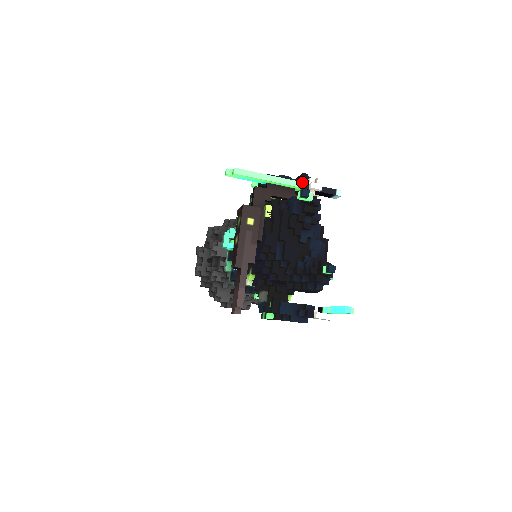
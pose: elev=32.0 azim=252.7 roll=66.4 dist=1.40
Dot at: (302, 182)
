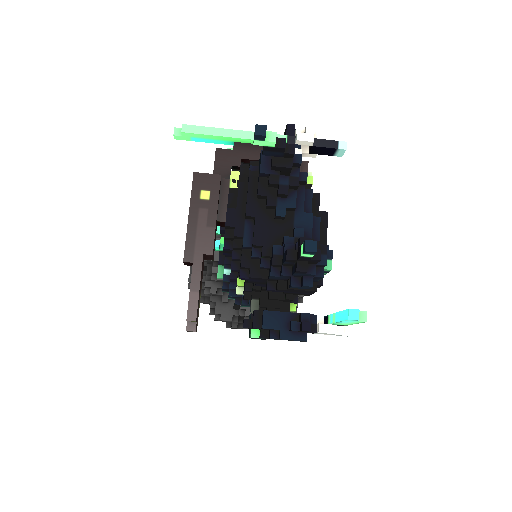
Dot at: (284, 135)
